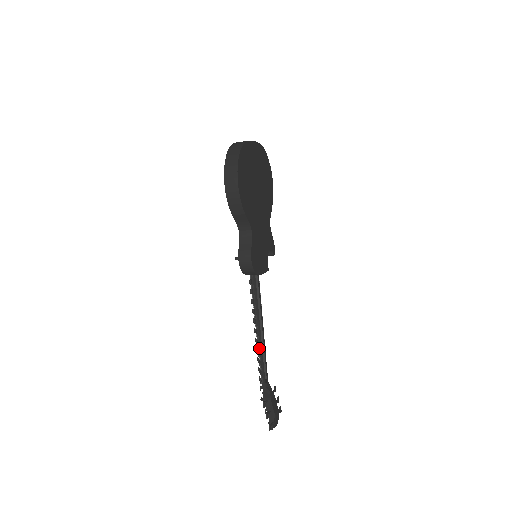
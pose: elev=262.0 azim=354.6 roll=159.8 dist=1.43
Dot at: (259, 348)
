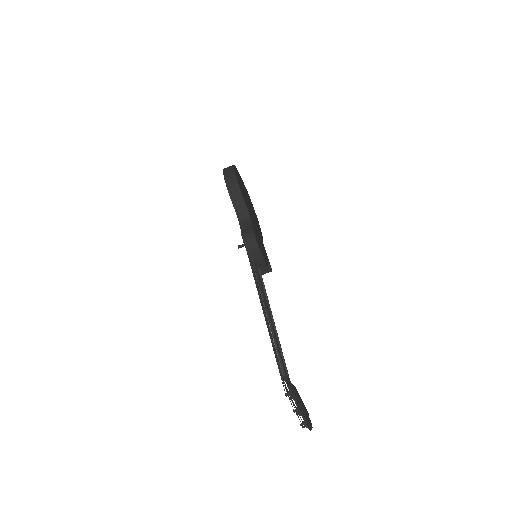
Dot at: (273, 335)
